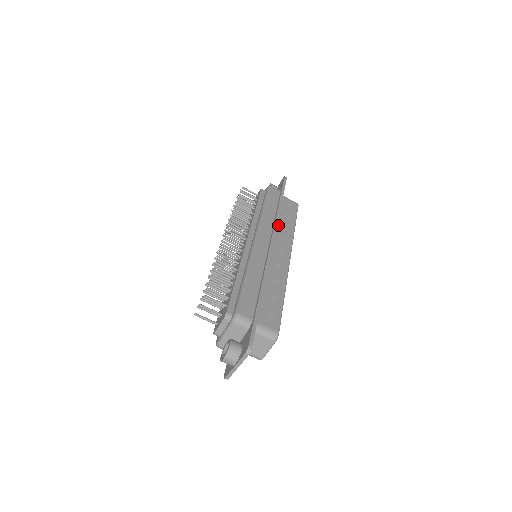
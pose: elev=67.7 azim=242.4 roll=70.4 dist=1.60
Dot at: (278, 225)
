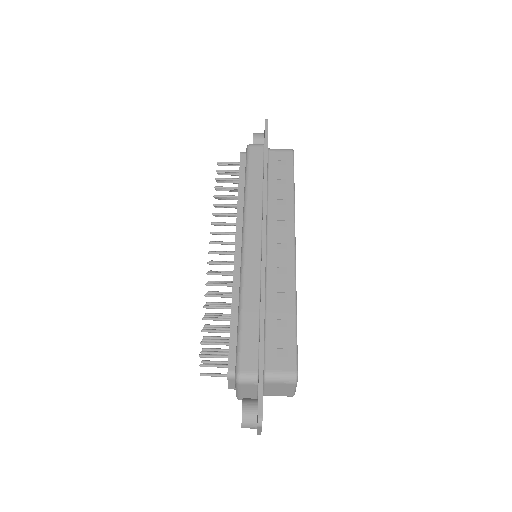
Dot at: (270, 203)
